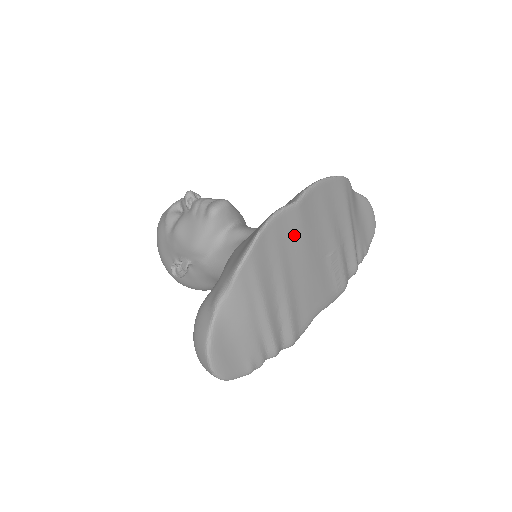
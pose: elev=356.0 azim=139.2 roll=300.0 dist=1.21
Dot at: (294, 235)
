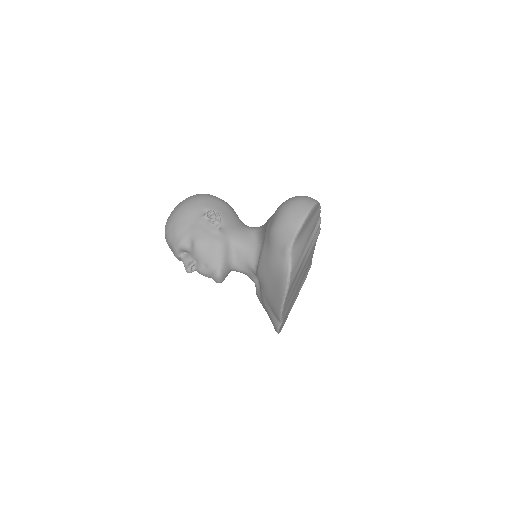
Dot at: occluded
